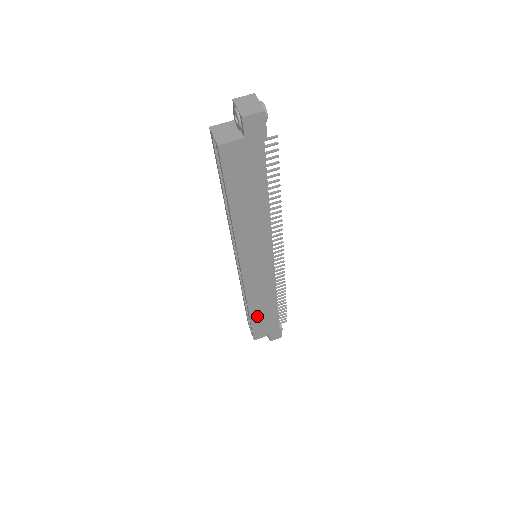
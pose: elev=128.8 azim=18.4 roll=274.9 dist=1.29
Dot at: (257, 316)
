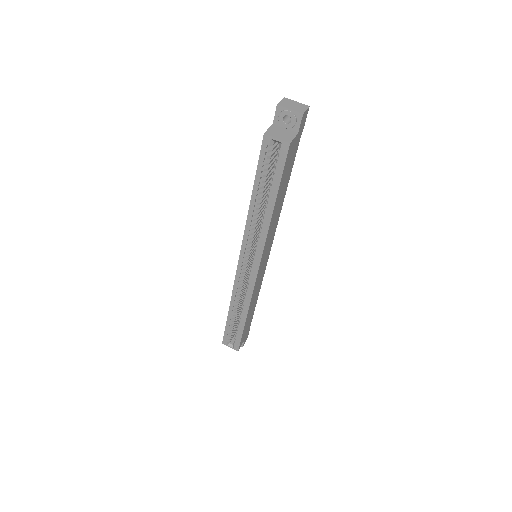
Dot at: (247, 321)
